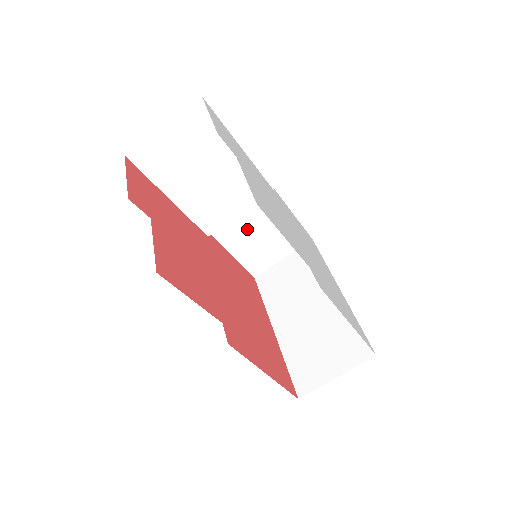
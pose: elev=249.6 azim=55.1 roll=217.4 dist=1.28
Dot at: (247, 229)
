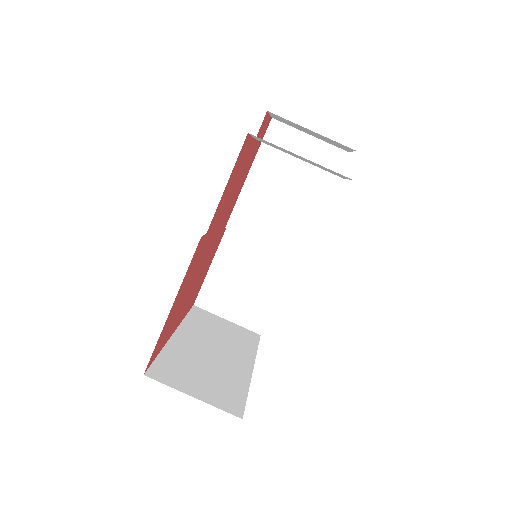
Dot at: (244, 264)
